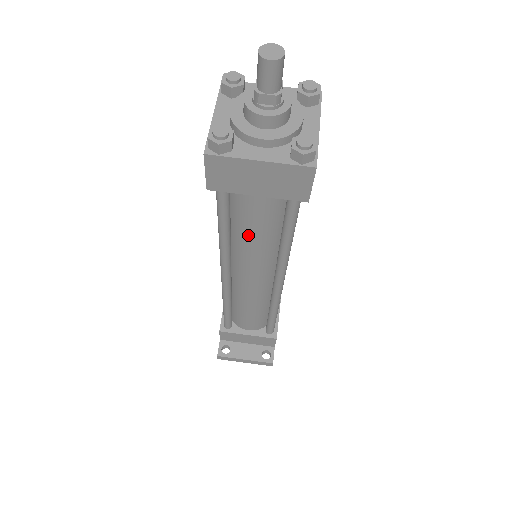
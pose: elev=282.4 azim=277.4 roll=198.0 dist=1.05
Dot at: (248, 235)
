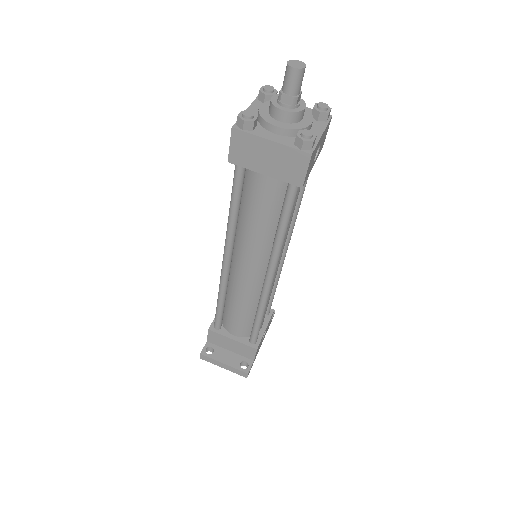
Dot at: (252, 219)
